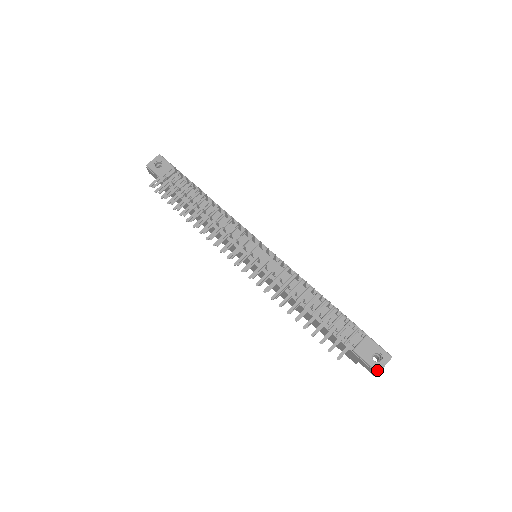
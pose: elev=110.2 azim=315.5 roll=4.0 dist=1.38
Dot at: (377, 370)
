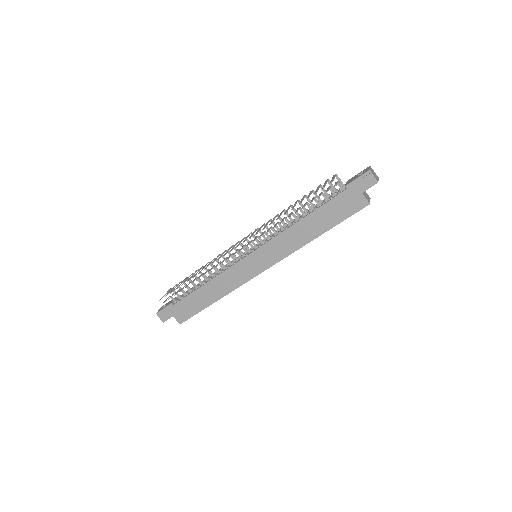
Dot at: (367, 171)
